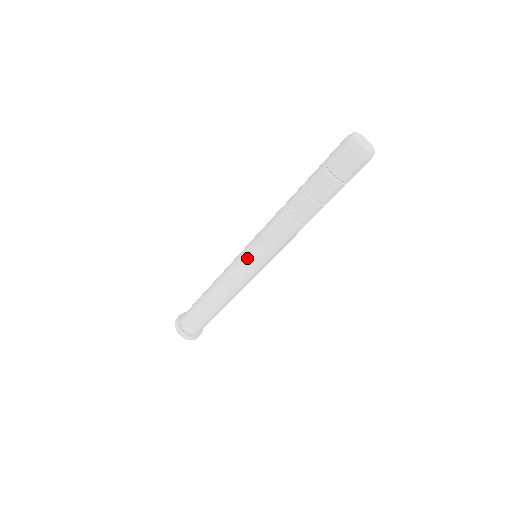
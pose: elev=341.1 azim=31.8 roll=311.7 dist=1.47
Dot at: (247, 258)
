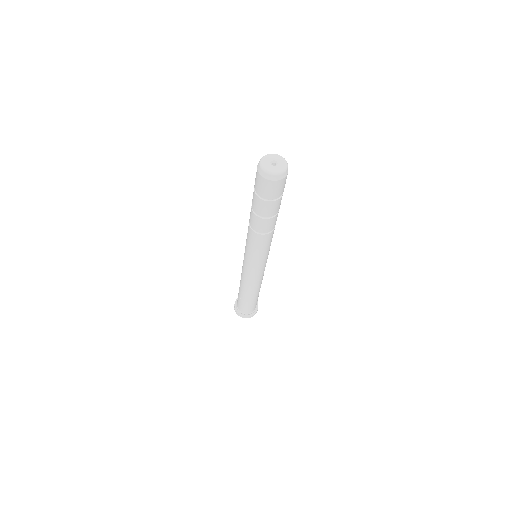
Dot at: (244, 257)
